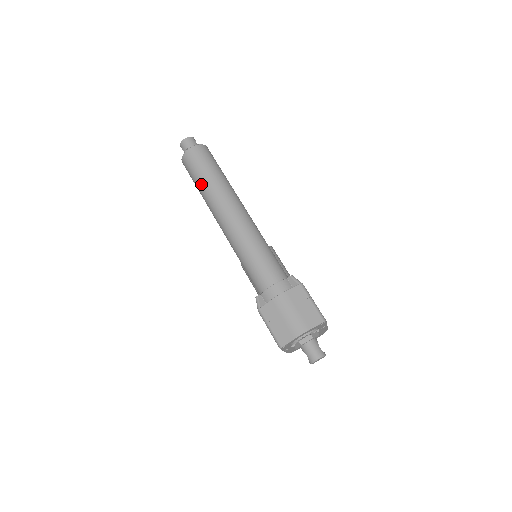
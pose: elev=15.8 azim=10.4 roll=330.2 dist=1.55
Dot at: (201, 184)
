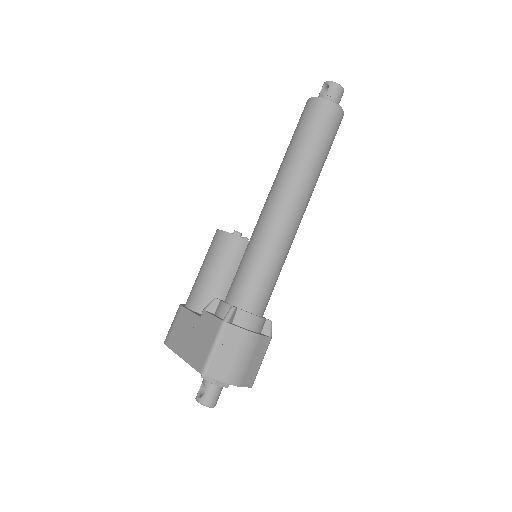
Dot at: (309, 148)
